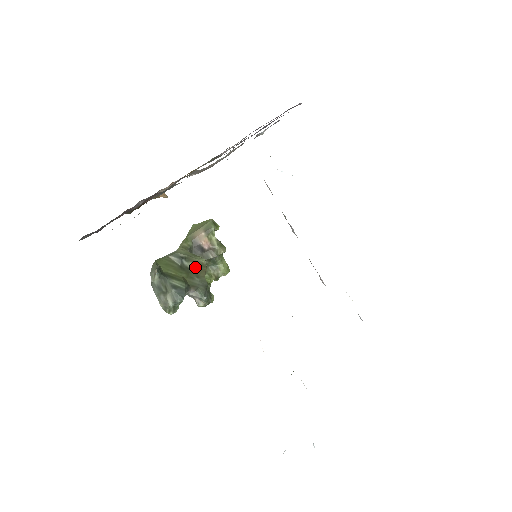
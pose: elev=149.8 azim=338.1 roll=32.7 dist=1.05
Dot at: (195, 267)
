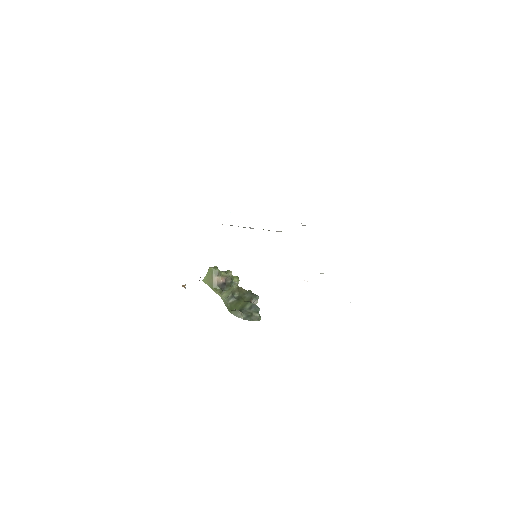
Dot at: (239, 292)
